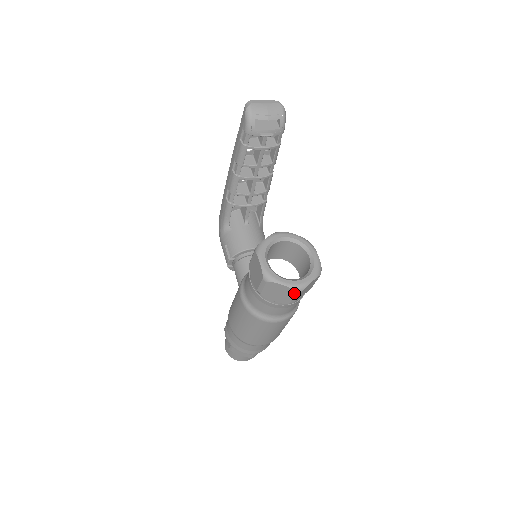
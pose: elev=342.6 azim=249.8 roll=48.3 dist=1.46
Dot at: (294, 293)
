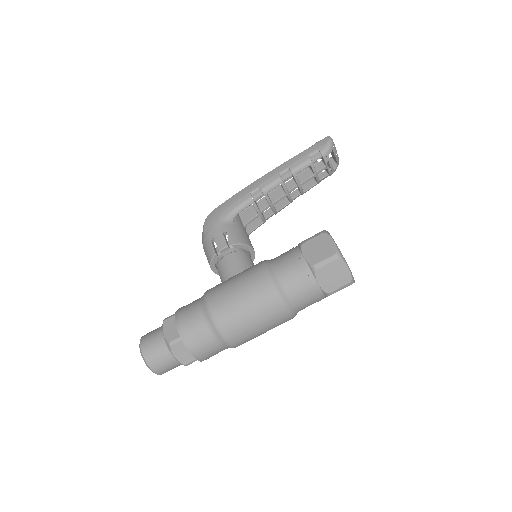
Dot at: (348, 282)
